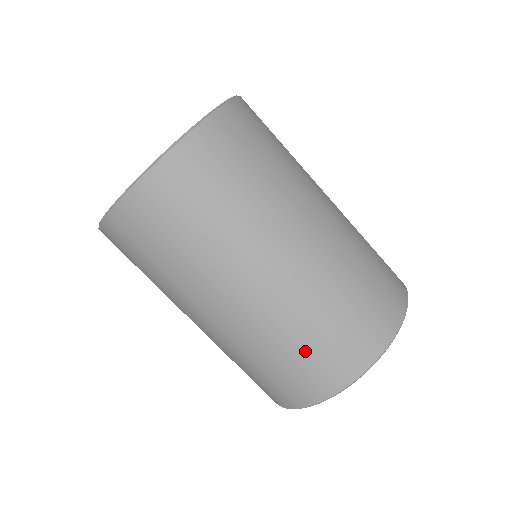
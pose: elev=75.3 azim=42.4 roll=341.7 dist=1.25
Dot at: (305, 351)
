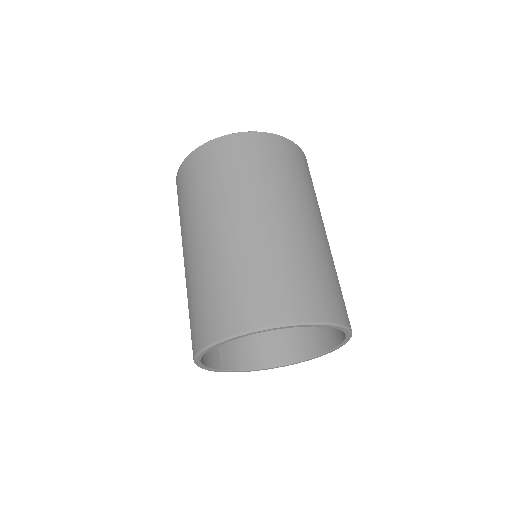
Dot at: (193, 309)
